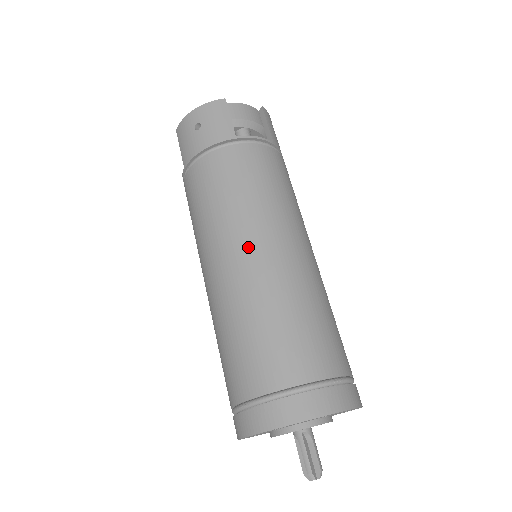
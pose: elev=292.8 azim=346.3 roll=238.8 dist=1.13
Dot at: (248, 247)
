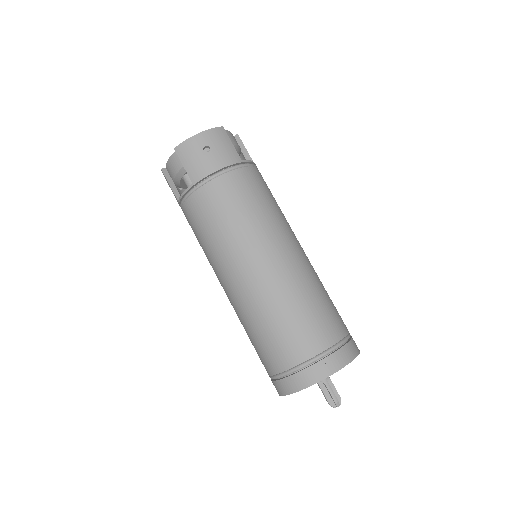
Dot at: (280, 249)
